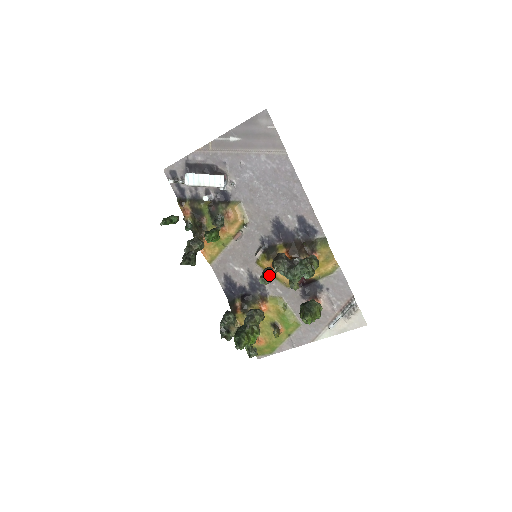
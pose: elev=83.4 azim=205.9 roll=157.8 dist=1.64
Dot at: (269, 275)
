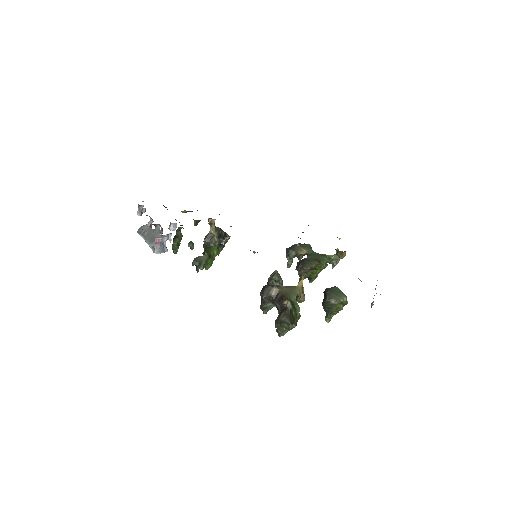
Dot at: occluded
